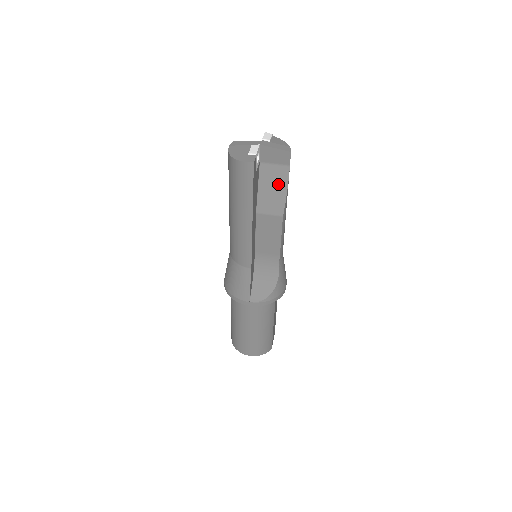
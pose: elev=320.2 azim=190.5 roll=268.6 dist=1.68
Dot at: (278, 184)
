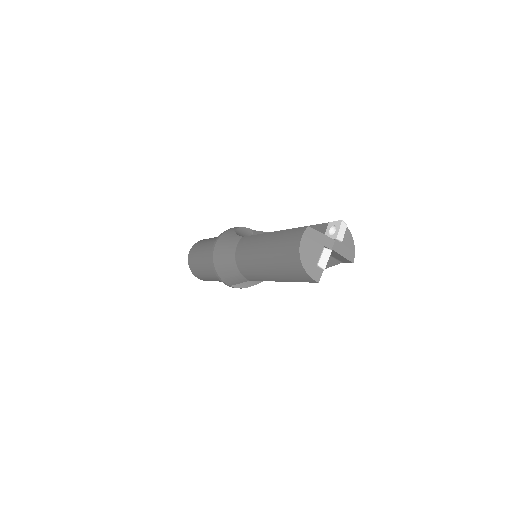
Dot at: occluded
